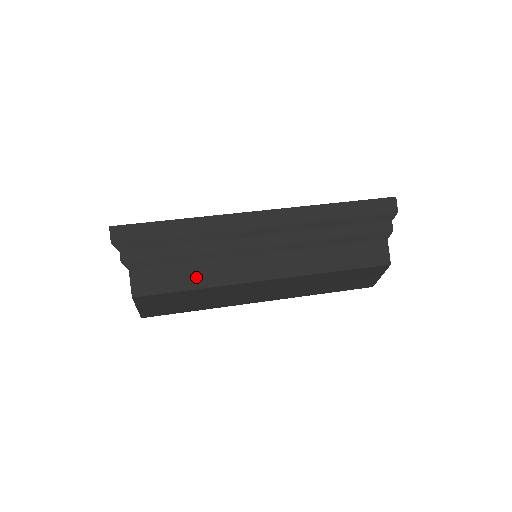
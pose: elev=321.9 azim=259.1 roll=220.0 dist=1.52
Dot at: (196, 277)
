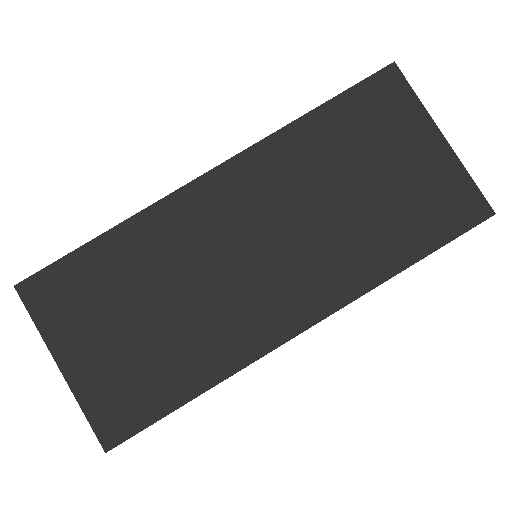
Dot at: occluded
